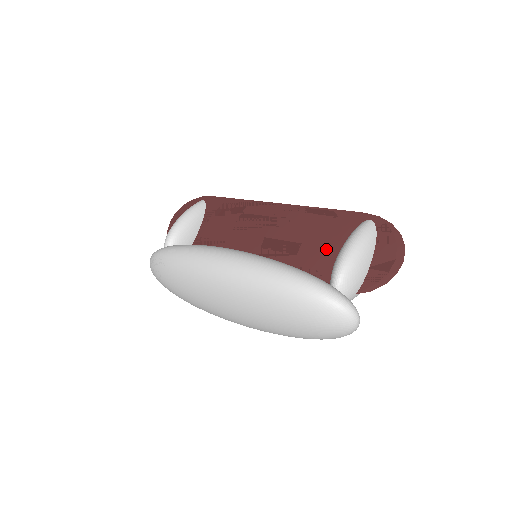
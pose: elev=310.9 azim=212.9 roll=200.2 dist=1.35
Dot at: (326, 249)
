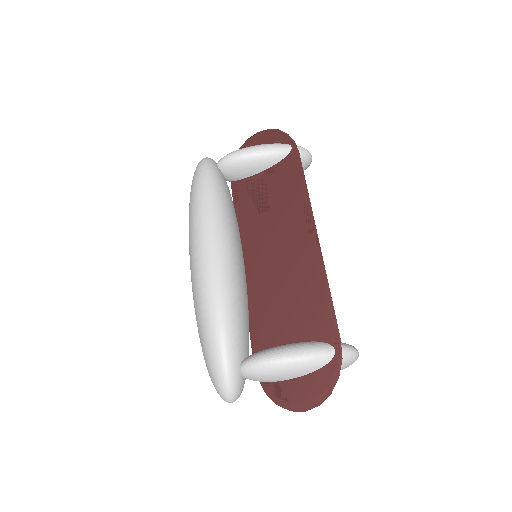
Dot at: (288, 323)
